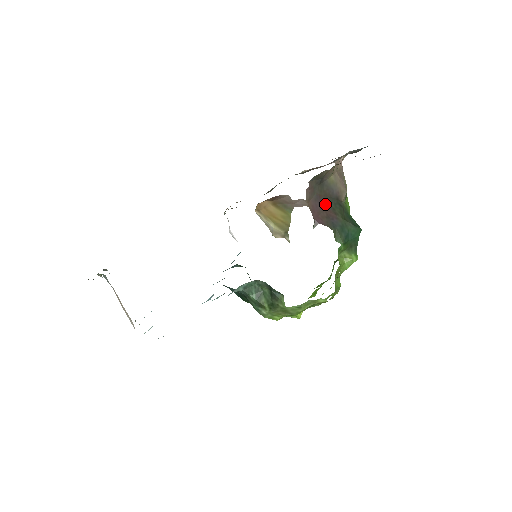
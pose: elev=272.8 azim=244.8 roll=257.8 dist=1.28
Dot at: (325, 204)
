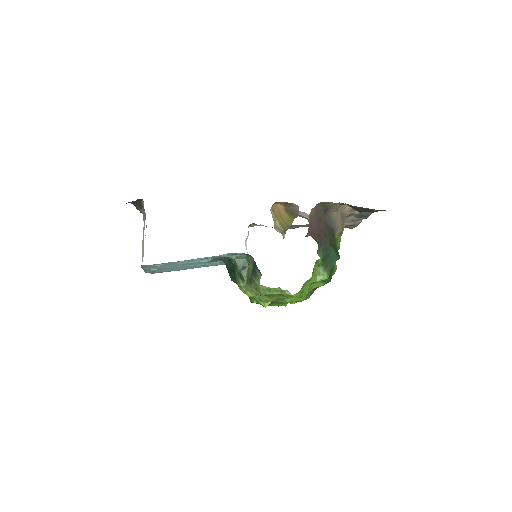
Dot at: (322, 227)
